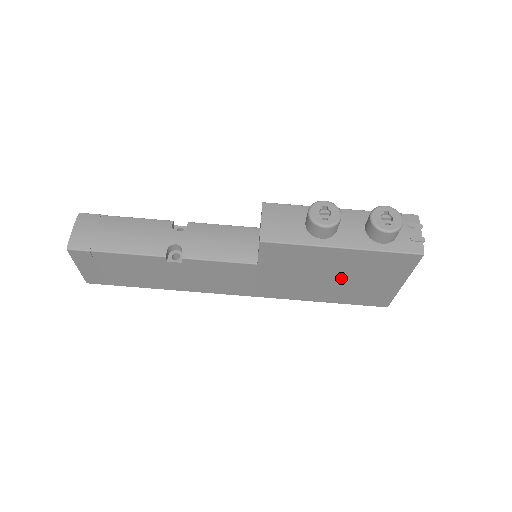
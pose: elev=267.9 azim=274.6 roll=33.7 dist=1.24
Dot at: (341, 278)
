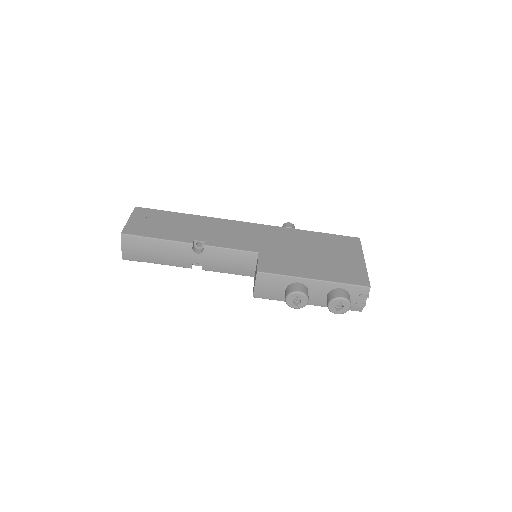
Dot at: occluded
